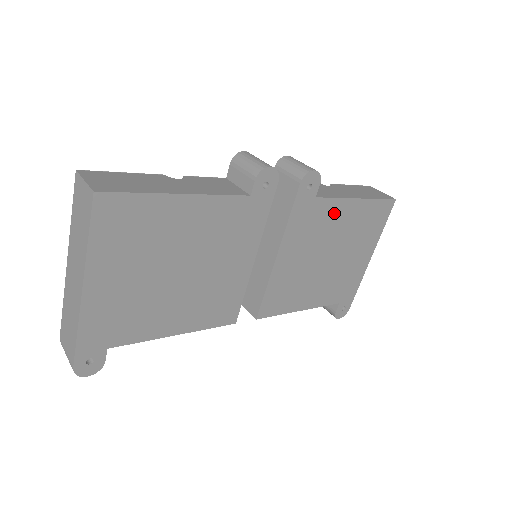
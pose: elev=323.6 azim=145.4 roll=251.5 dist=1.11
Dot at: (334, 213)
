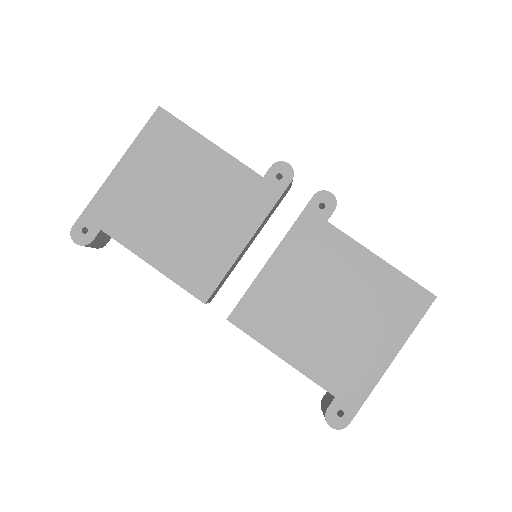
Dot at: (346, 255)
